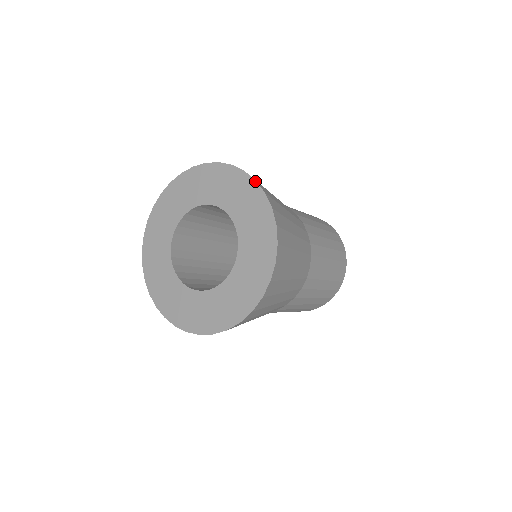
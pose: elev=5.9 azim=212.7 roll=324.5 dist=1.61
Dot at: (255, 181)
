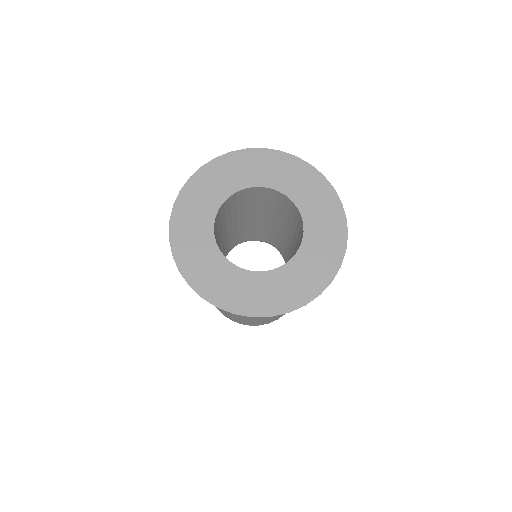
Dot at: (265, 149)
